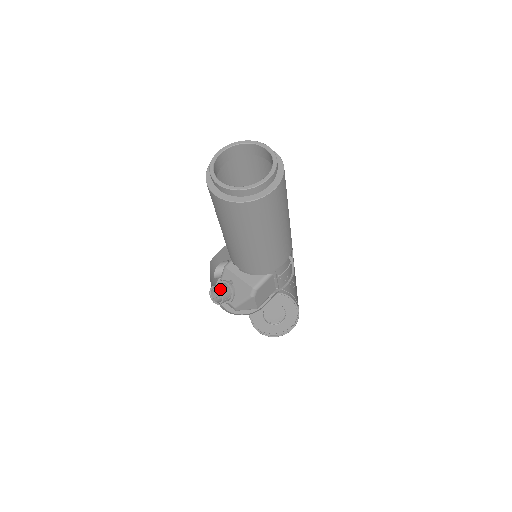
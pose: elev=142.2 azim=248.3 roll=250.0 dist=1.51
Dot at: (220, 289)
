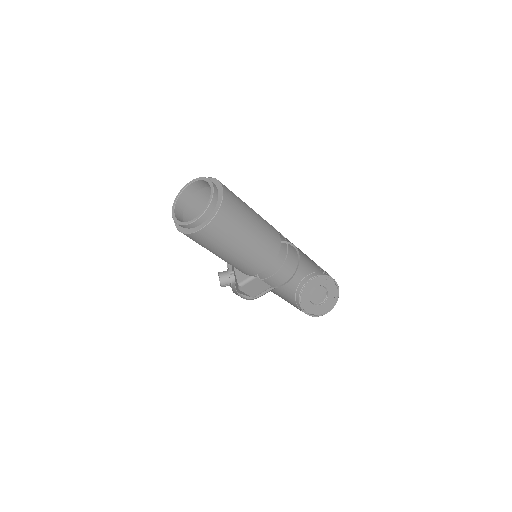
Dot at: (219, 277)
